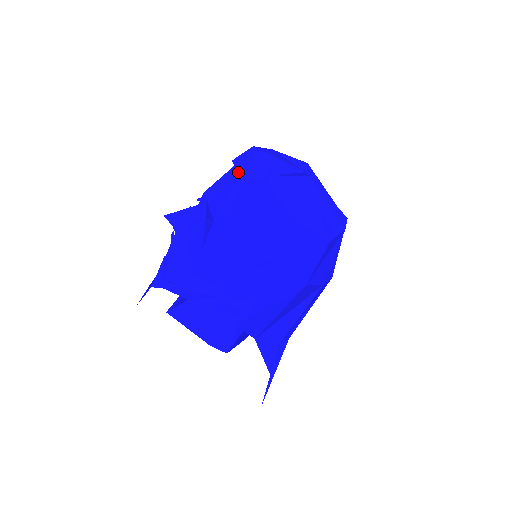
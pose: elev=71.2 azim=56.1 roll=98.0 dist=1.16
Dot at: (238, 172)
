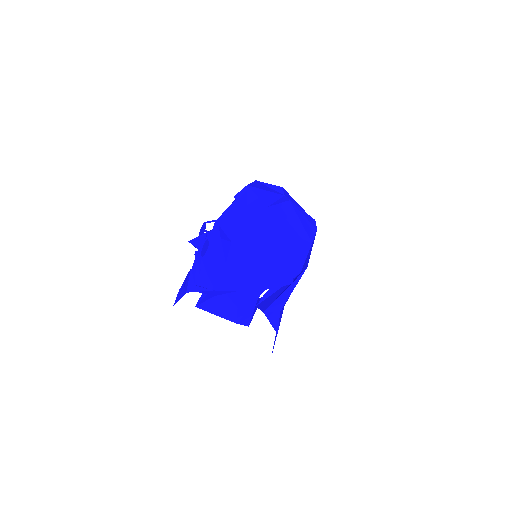
Dot at: (242, 206)
